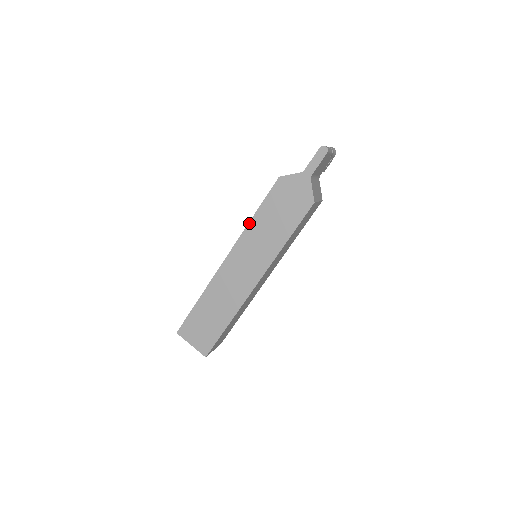
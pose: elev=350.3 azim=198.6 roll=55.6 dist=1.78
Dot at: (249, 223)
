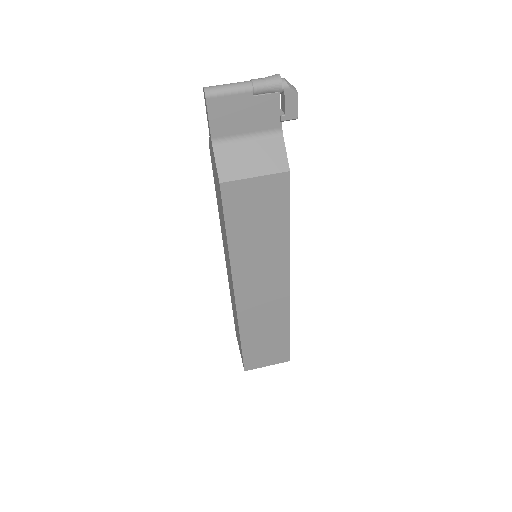
Dot at: occluded
